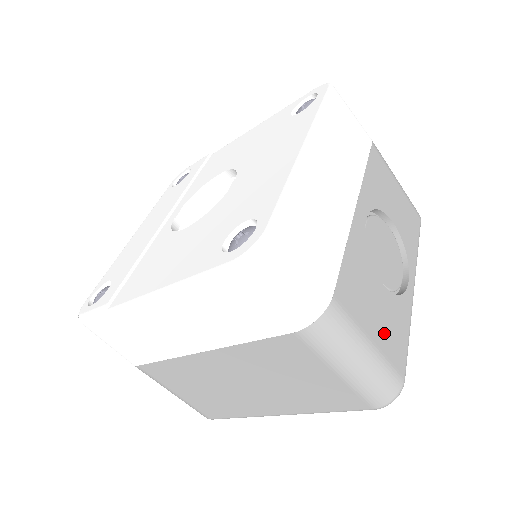
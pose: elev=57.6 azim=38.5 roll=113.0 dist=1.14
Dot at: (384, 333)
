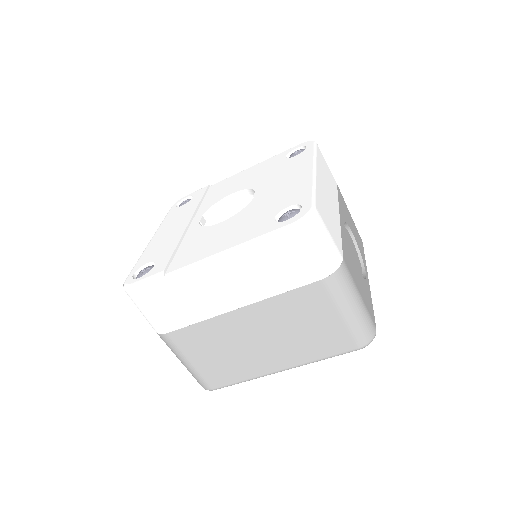
Dot at: (364, 295)
